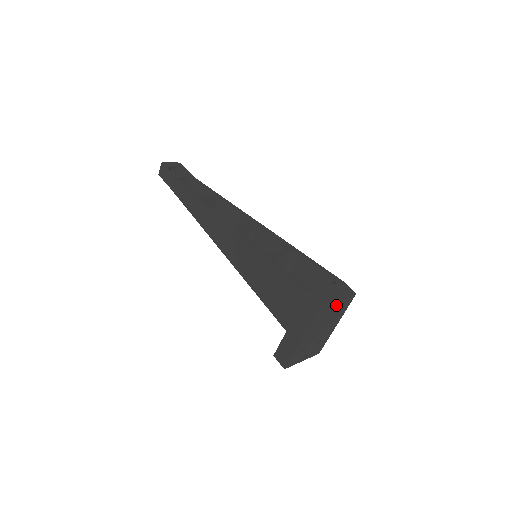
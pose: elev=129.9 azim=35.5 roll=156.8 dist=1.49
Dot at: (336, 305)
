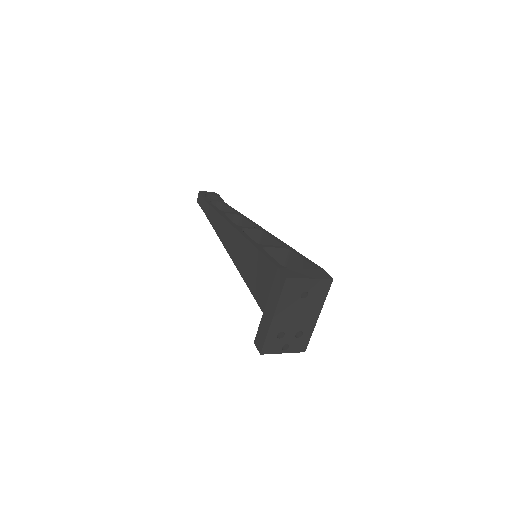
Dot at: (309, 285)
